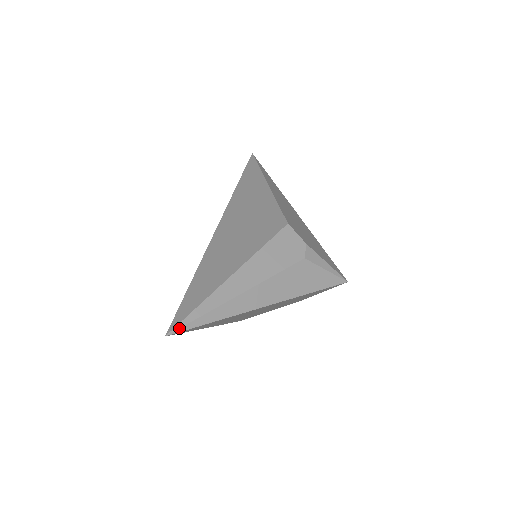
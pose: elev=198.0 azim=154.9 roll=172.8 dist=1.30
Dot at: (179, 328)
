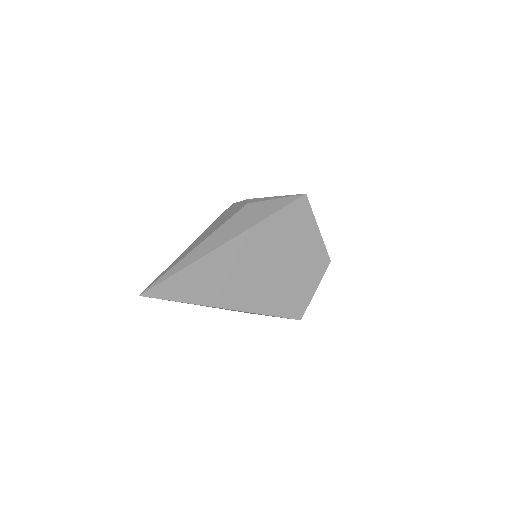
Dot at: (149, 287)
